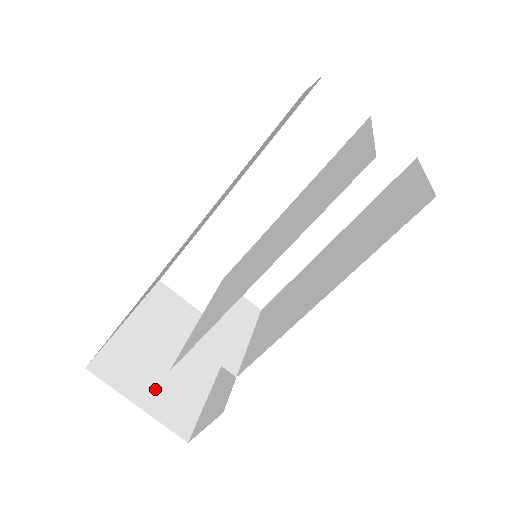
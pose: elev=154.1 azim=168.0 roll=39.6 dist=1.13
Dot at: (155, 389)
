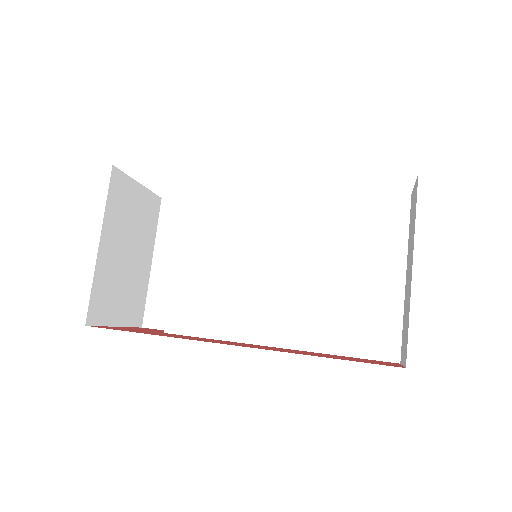
Dot at: (123, 302)
